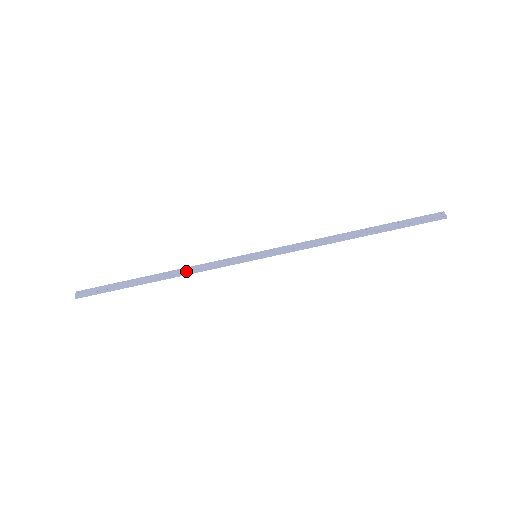
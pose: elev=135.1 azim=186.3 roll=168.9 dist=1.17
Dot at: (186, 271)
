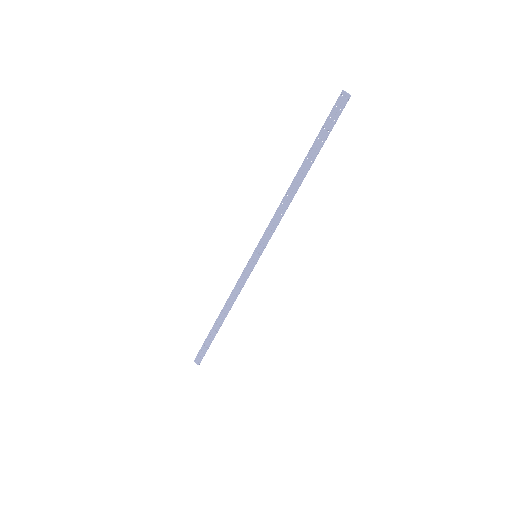
Dot at: (231, 303)
